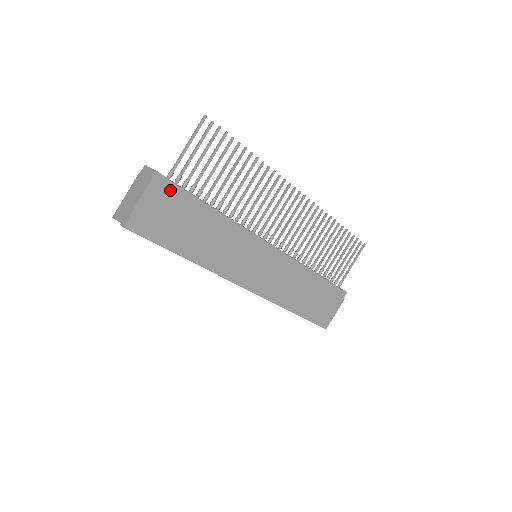
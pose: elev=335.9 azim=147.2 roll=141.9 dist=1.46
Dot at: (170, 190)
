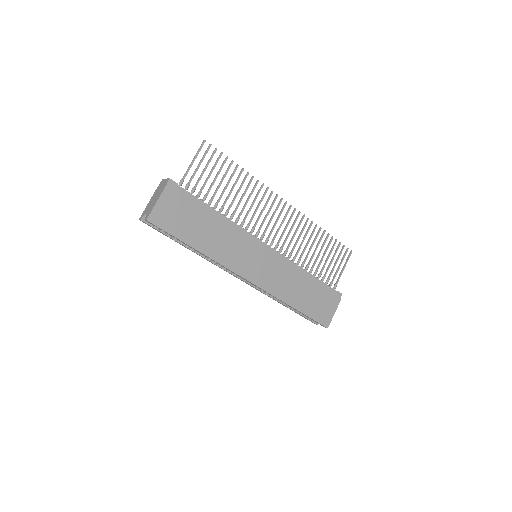
Dot at: (181, 194)
